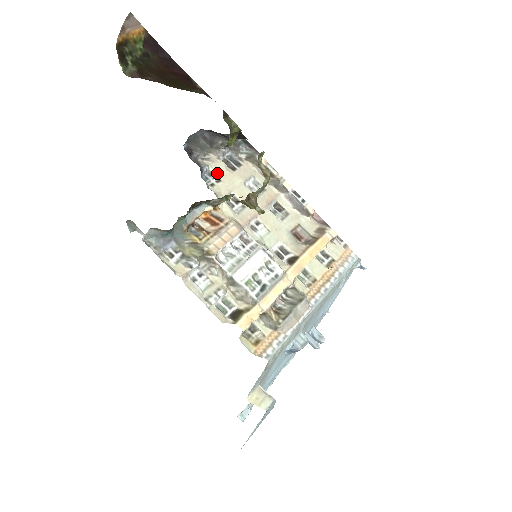
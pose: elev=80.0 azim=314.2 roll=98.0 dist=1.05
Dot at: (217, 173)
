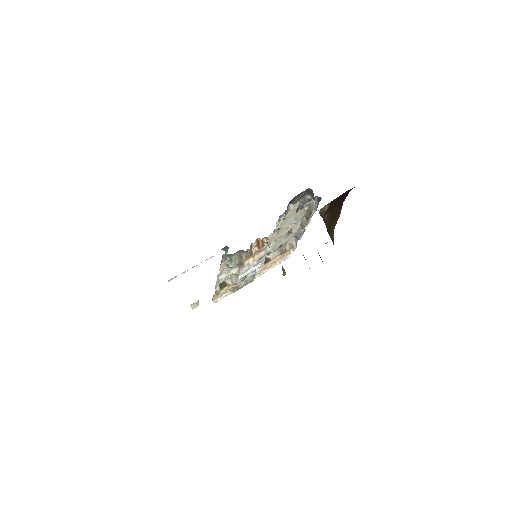
Dot at: (288, 214)
